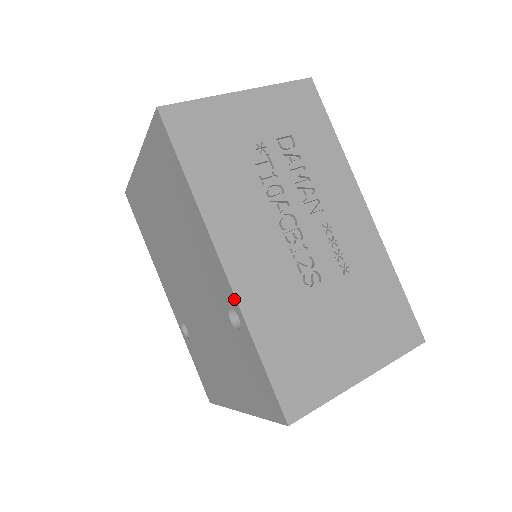
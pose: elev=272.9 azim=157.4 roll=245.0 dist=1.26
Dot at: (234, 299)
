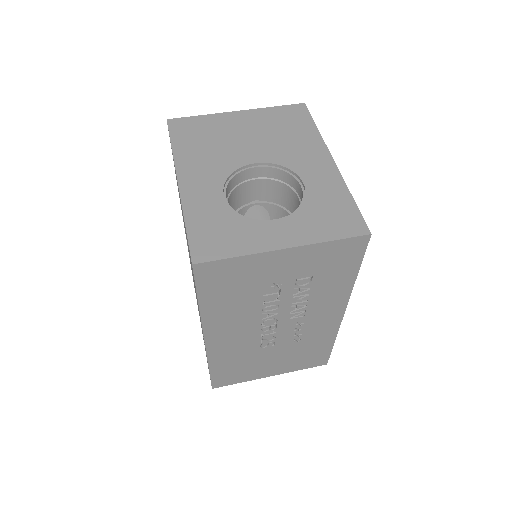
Dot at: (206, 351)
